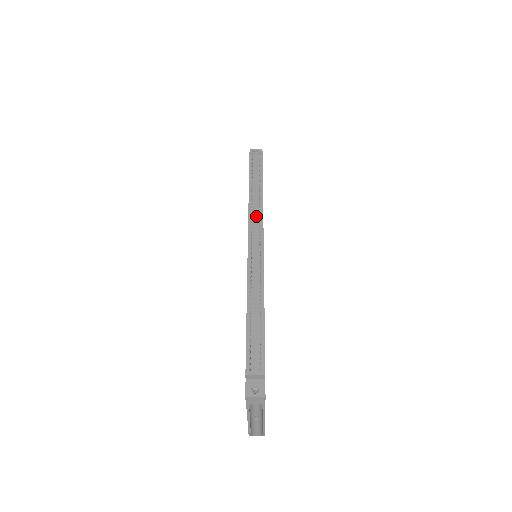
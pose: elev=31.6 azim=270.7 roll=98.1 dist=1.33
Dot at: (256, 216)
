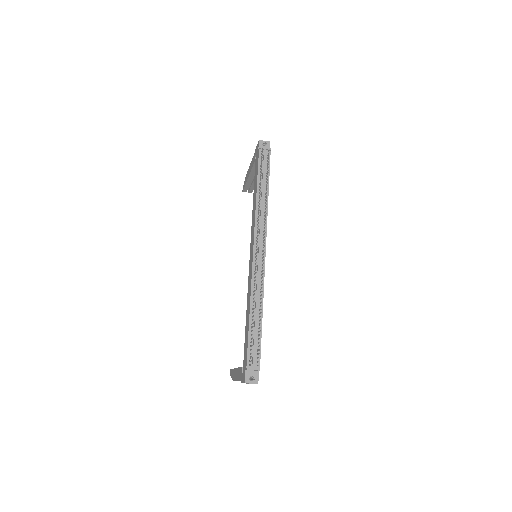
Dot at: (261, 225)
